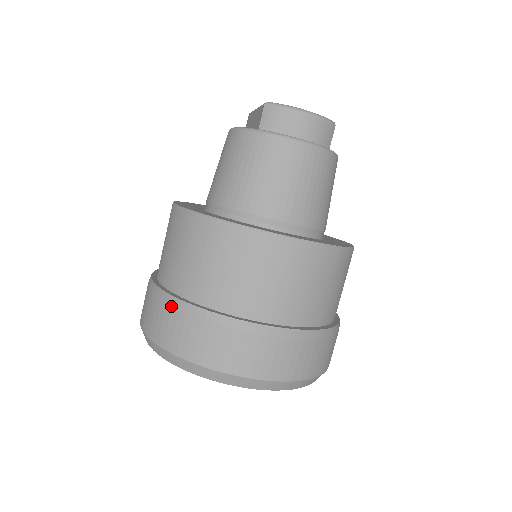
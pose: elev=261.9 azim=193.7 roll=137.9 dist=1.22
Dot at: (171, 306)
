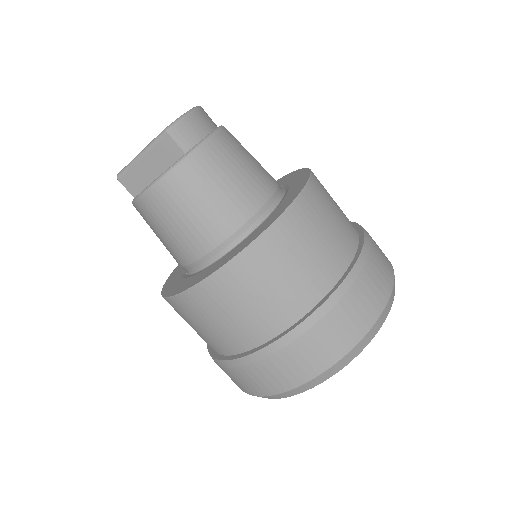
Dot at: (322, 319)
